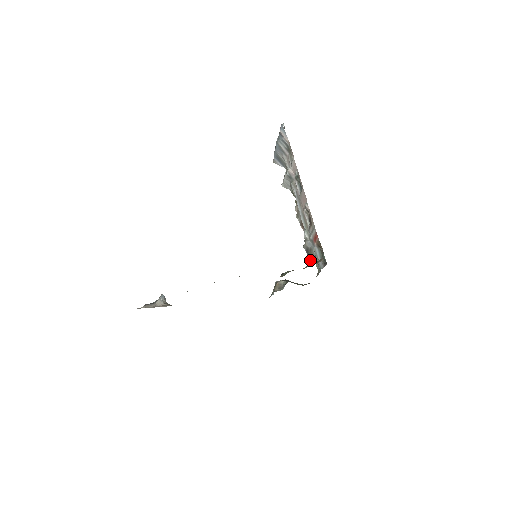
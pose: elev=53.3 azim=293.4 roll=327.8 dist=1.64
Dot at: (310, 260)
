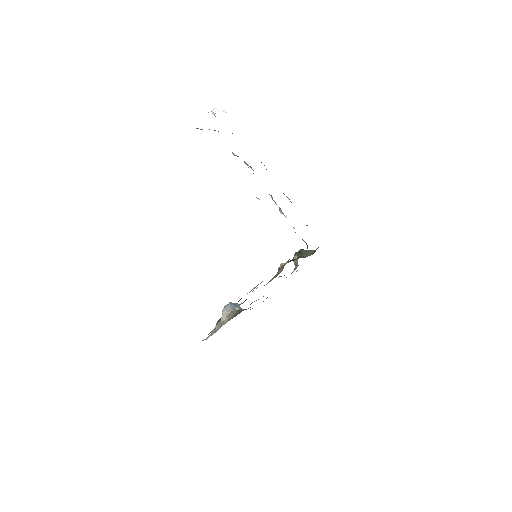
Dot at: (306, 225)
